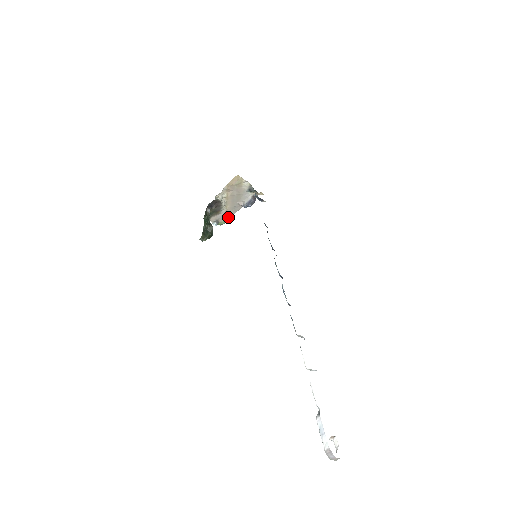
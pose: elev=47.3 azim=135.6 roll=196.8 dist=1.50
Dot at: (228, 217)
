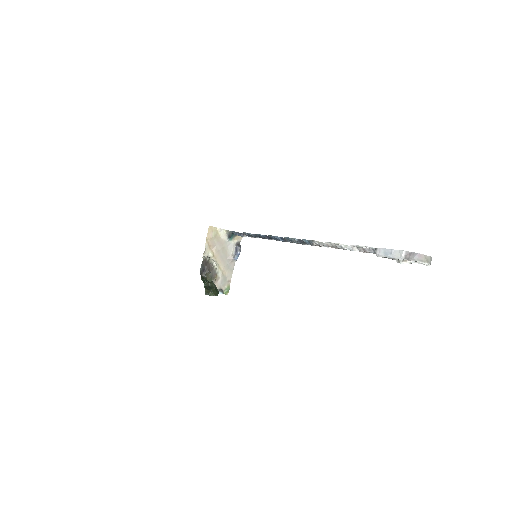
Dot at: (229, 281)
